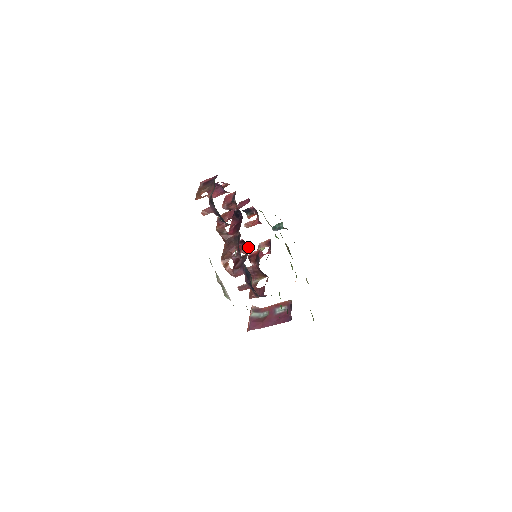
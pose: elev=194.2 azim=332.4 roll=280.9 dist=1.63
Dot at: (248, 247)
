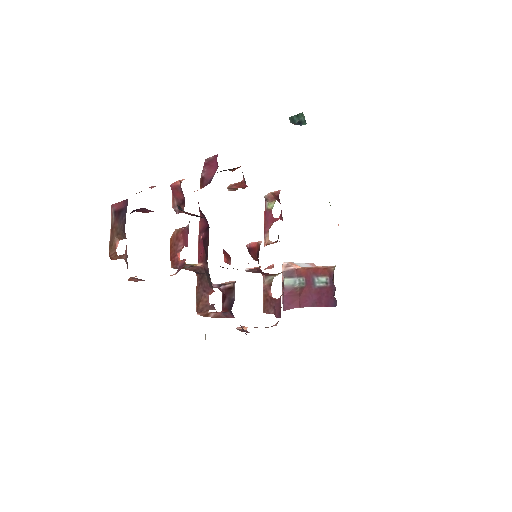
Dot at: occluded
